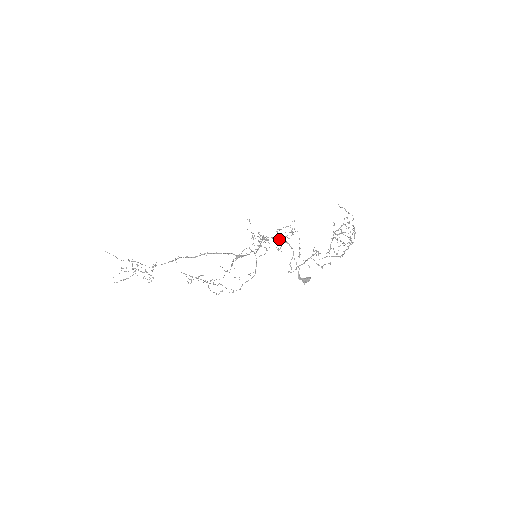
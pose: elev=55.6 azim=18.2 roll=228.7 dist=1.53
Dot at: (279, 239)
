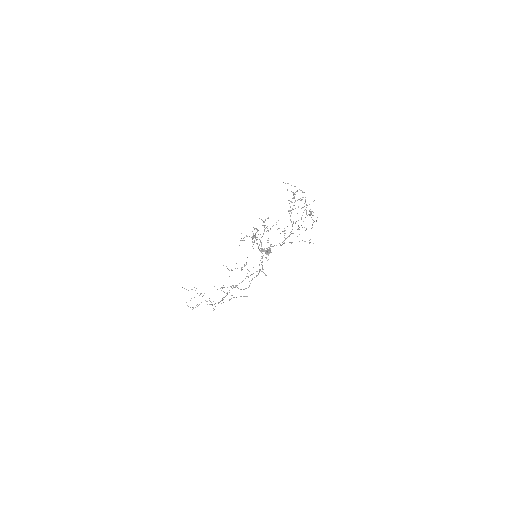
Dot at: (257, 230)
